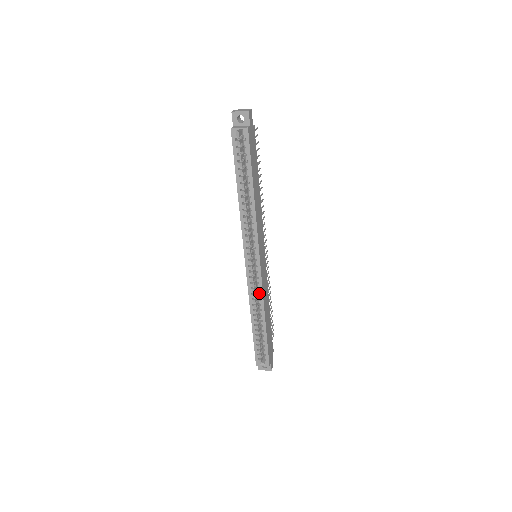
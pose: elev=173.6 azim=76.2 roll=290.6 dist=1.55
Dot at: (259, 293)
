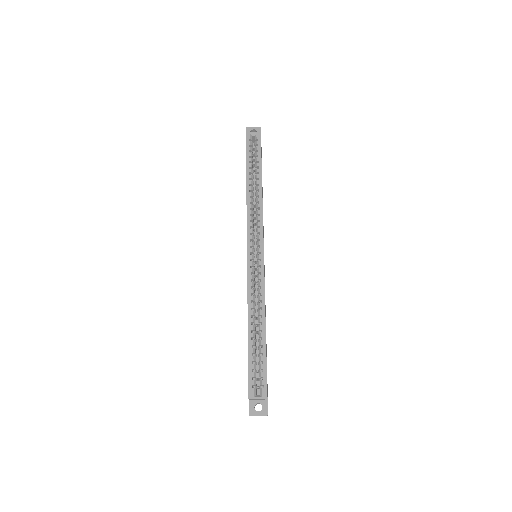
Dot at: (259, 289)
